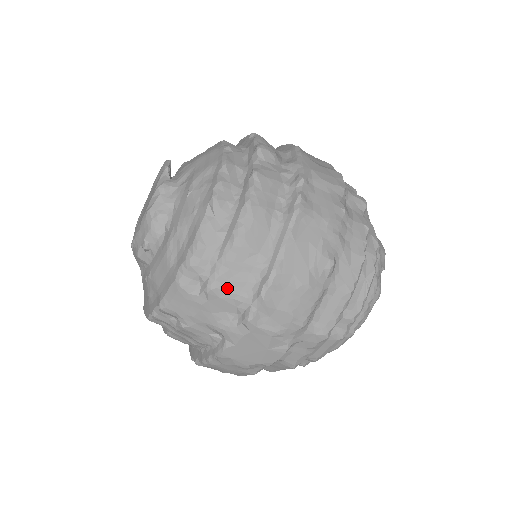
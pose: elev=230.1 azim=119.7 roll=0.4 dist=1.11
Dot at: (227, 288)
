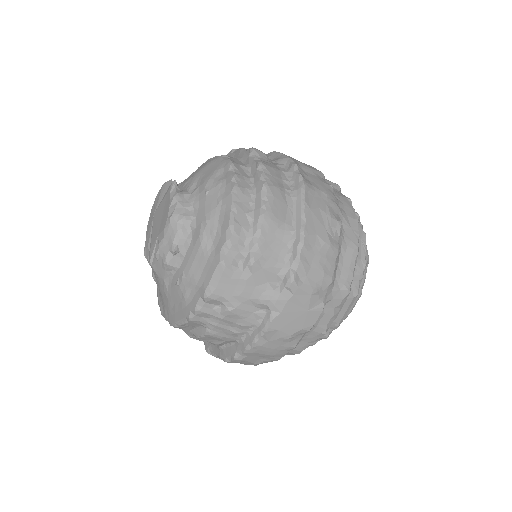
Dot at: (267, 258)
